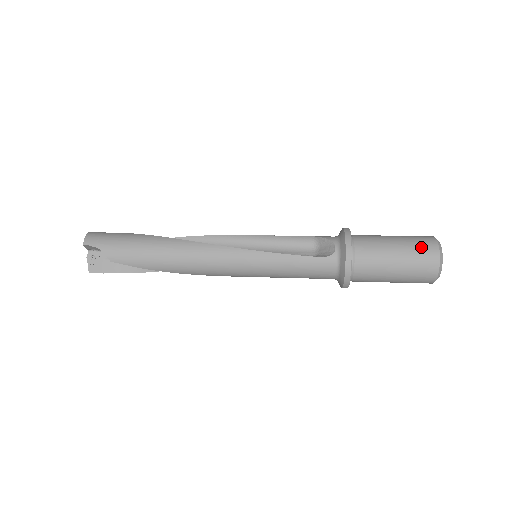
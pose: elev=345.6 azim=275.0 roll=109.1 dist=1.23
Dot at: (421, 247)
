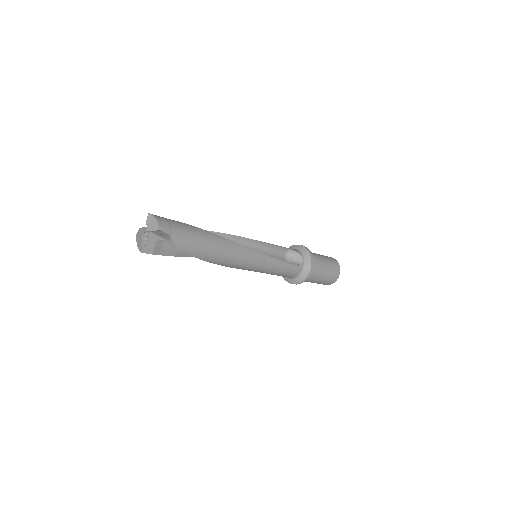
Dot at: (334, 266)
